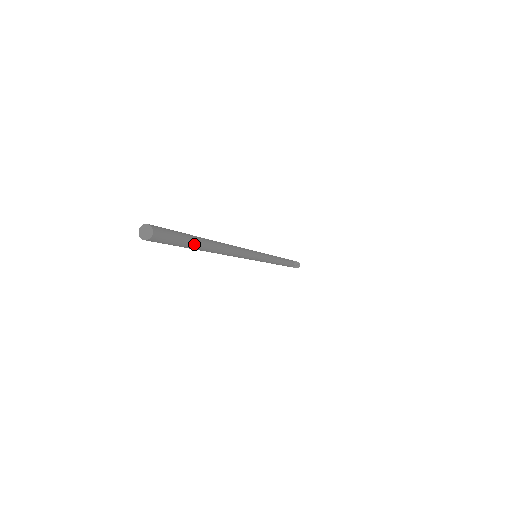
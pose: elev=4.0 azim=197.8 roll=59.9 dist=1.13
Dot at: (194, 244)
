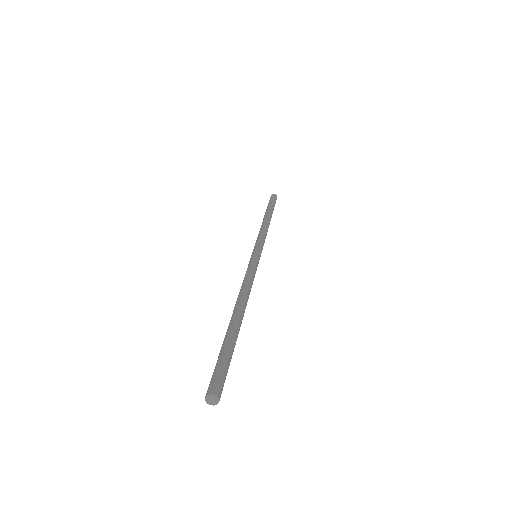
Dot at: occluded
